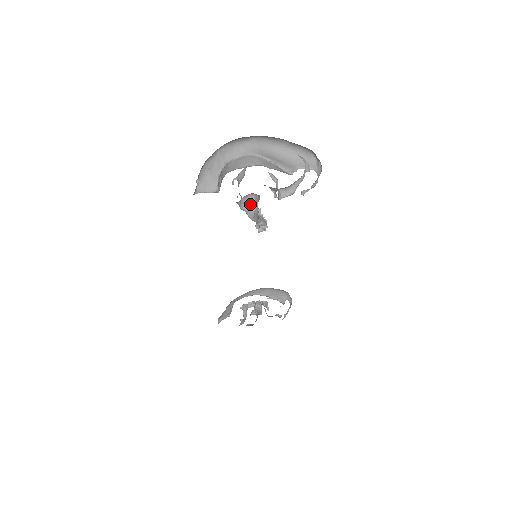
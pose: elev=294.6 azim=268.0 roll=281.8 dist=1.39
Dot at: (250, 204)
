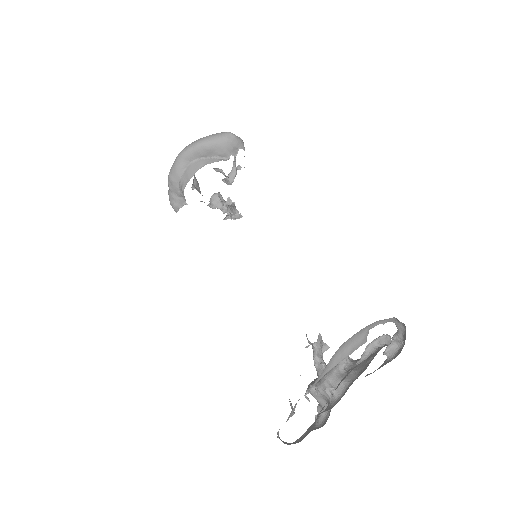
Dot at: occluded
